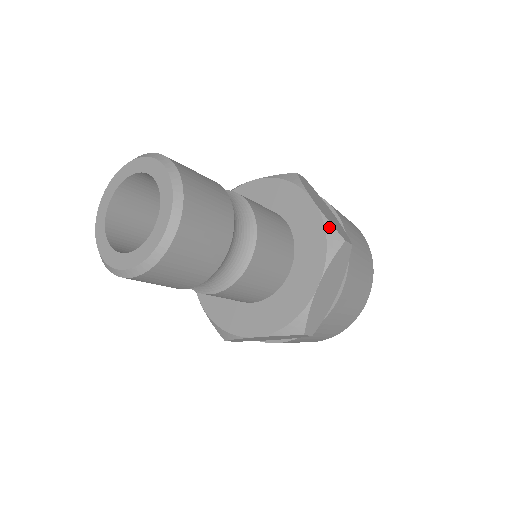
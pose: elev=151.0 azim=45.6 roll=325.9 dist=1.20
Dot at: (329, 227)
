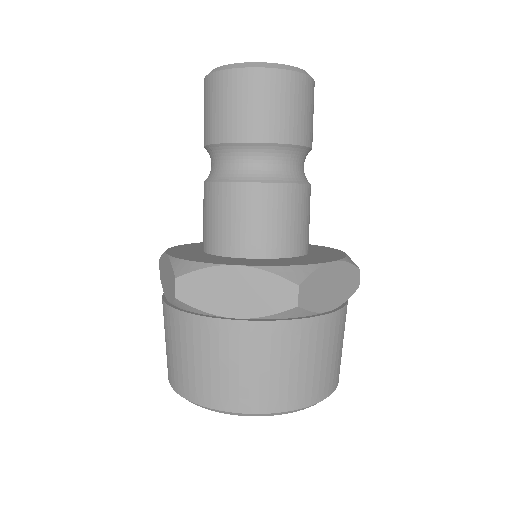
Dot at: (309, 269)
